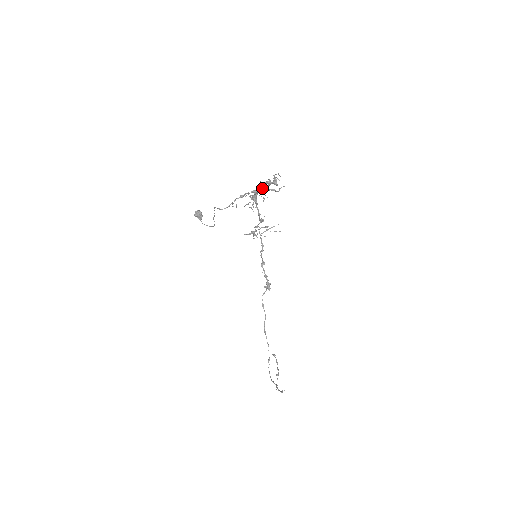
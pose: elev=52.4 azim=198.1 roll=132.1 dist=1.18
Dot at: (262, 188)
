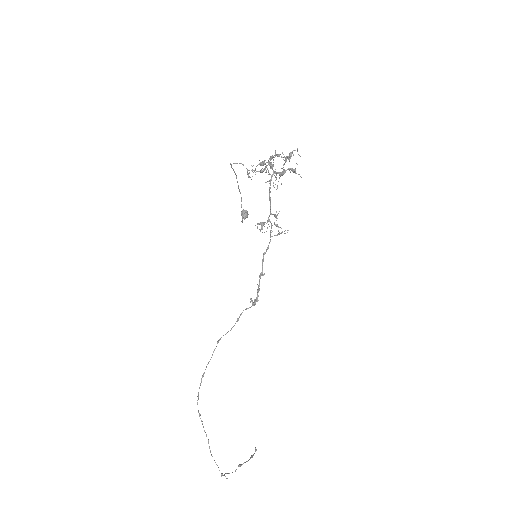
Dot at: (283, 170)
